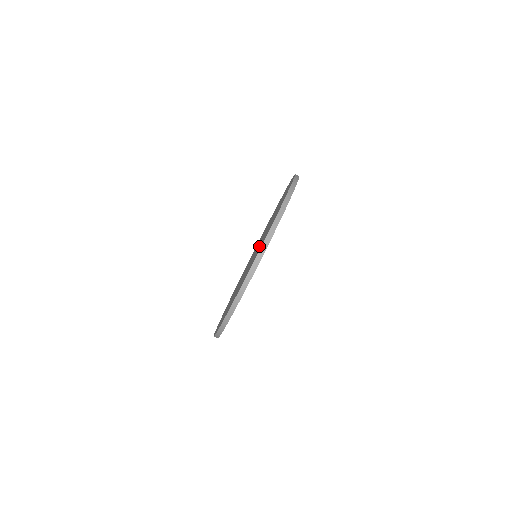
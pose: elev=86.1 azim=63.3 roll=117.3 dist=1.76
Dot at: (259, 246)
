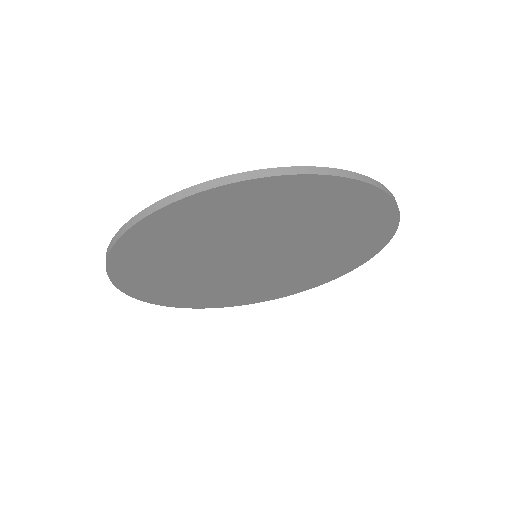
Dot at: occluded
